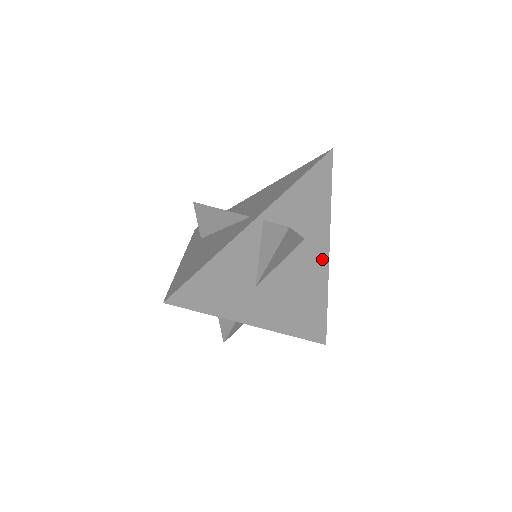
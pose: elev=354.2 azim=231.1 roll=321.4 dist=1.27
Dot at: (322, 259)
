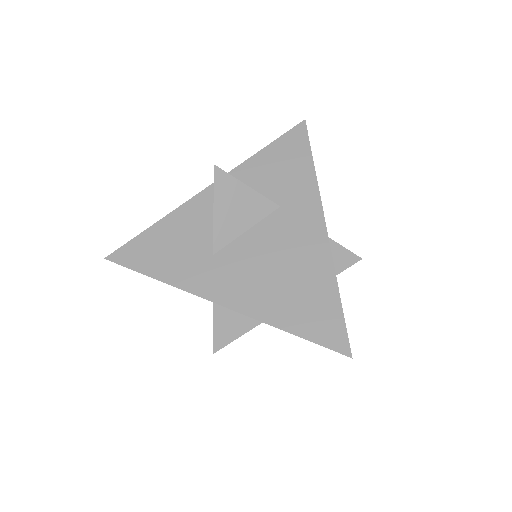
Dot at: (315, 231)
